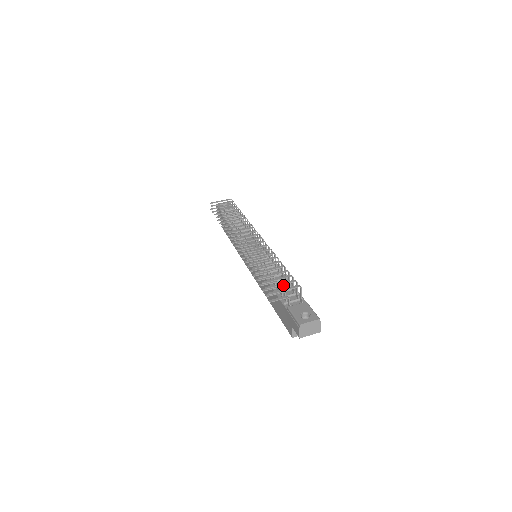
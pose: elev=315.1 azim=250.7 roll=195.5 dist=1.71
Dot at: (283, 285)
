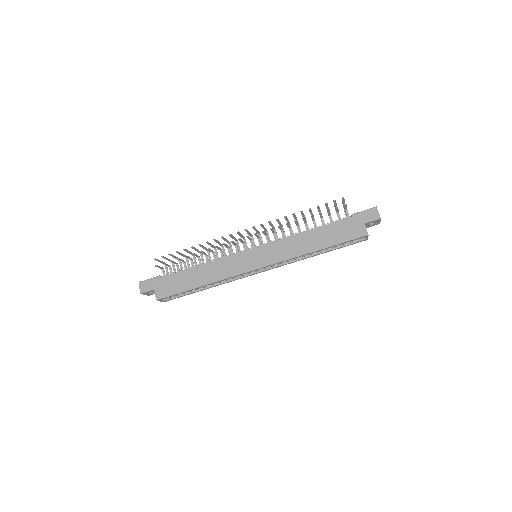
Dot at: occluded
